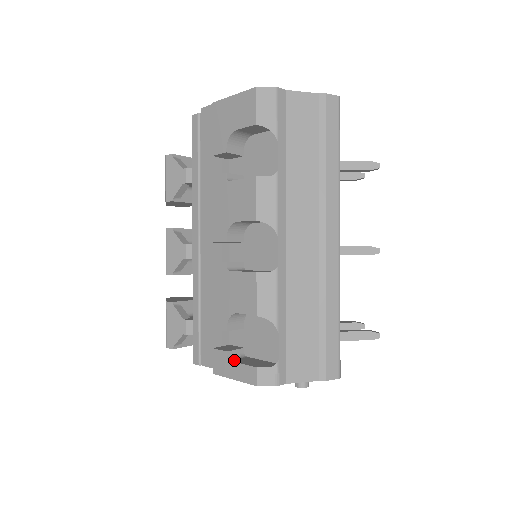
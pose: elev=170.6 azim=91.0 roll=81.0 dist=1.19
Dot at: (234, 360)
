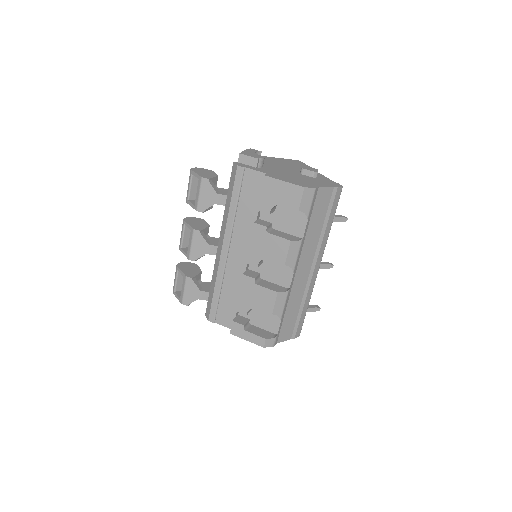
Dot at: (248, 330)
